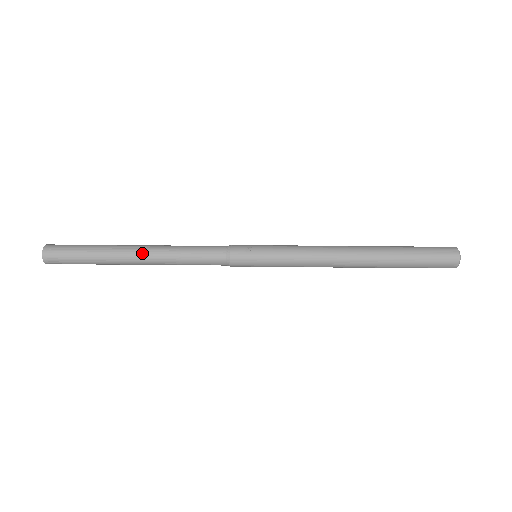
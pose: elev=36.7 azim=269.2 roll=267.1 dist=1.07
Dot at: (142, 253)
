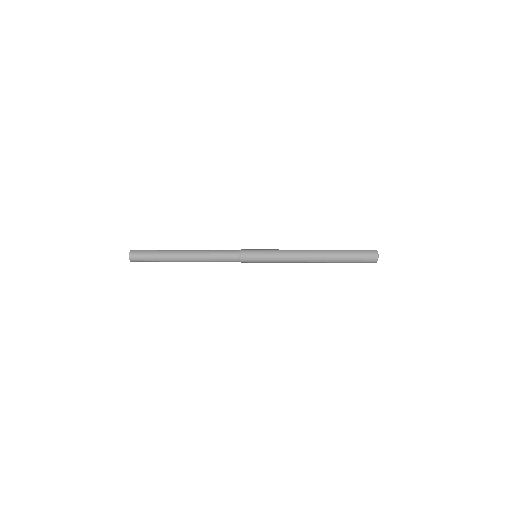
Dot at: (188, 256)
